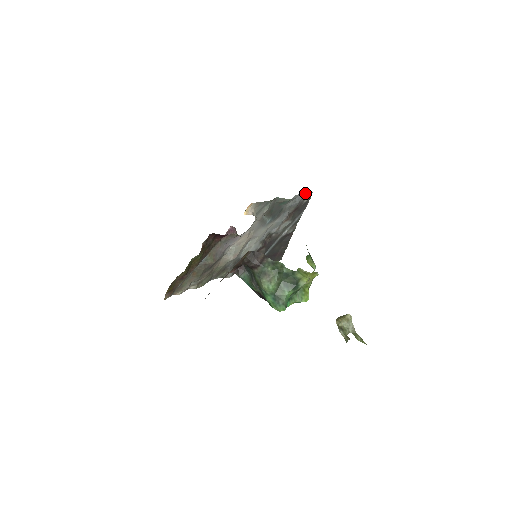
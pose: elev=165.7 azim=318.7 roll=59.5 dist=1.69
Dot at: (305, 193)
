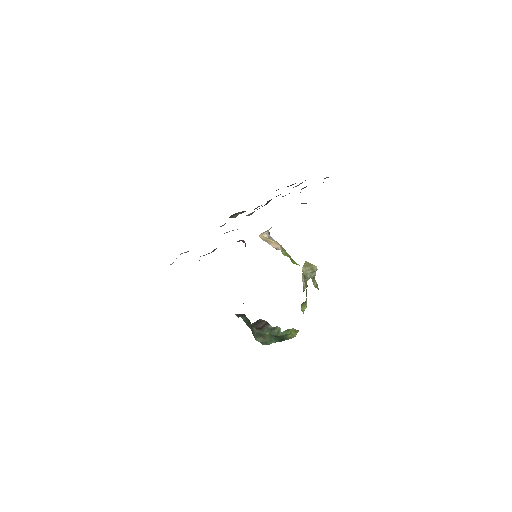
Dot at: occluded
